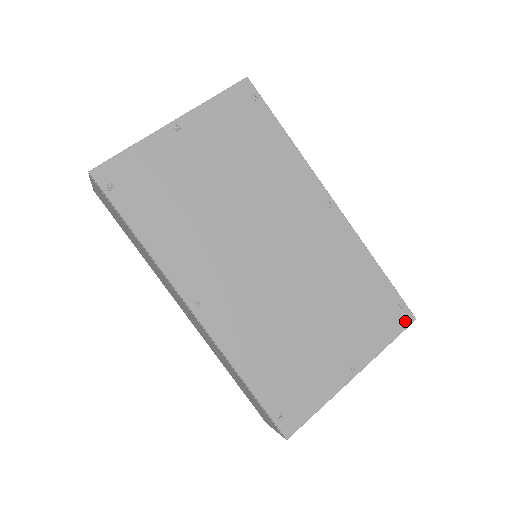
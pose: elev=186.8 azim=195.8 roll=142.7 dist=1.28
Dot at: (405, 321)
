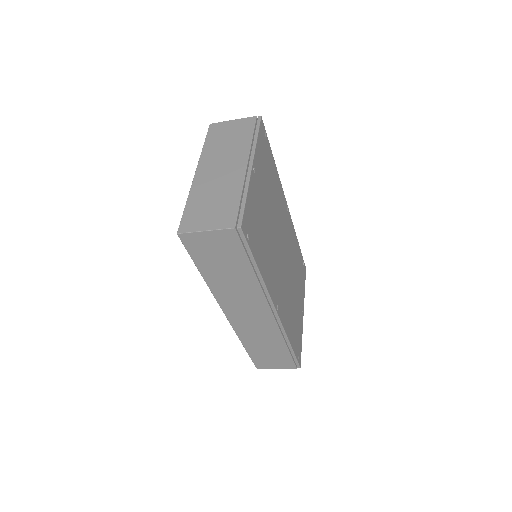
Dot at: (305, 272)
